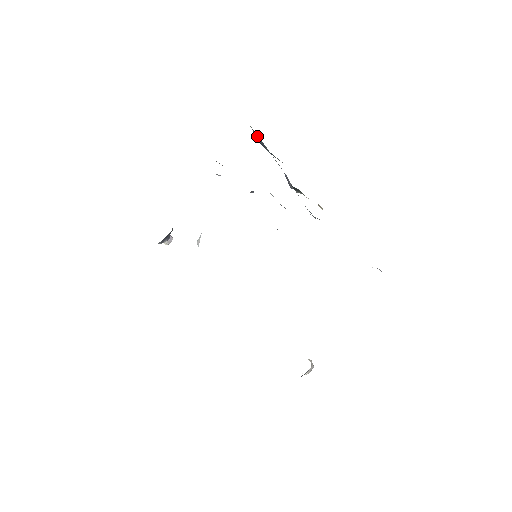
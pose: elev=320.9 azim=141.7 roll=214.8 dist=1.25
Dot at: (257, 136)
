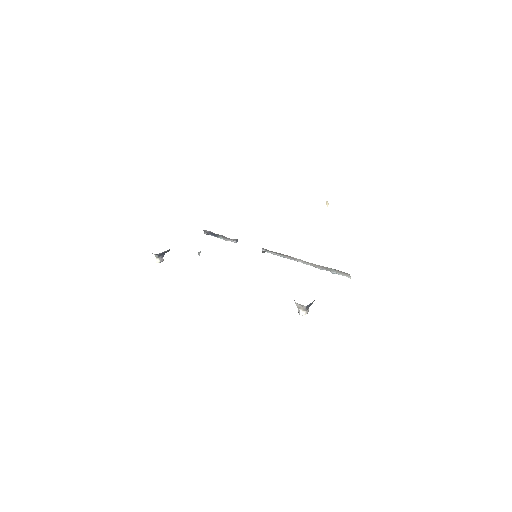
Dot at: occluded
